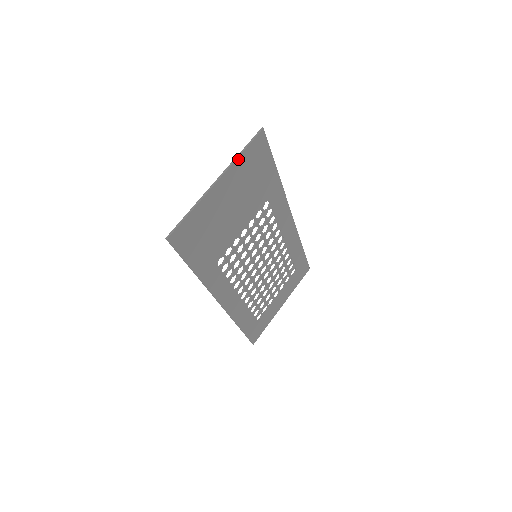
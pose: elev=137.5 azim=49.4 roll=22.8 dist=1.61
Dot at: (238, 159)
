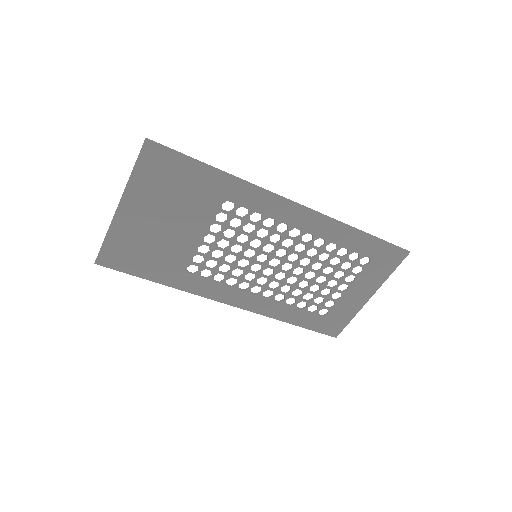
Dot at: (132, 179)
